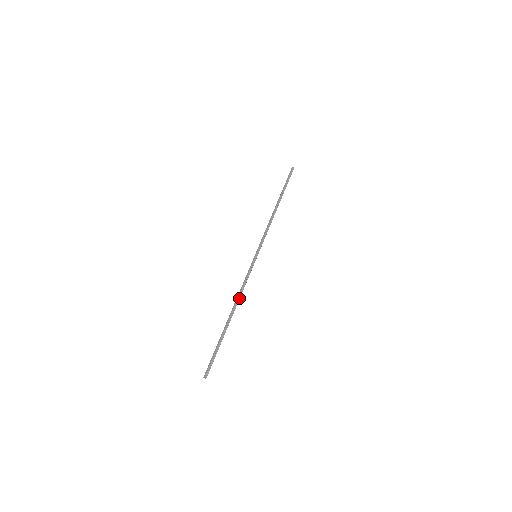
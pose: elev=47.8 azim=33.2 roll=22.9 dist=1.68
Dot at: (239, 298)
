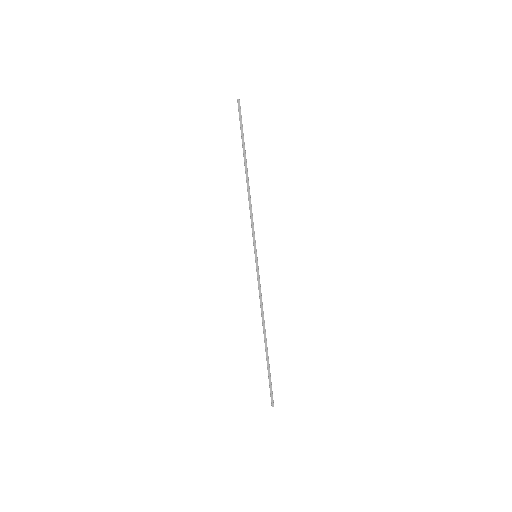
Dot at: occluded
